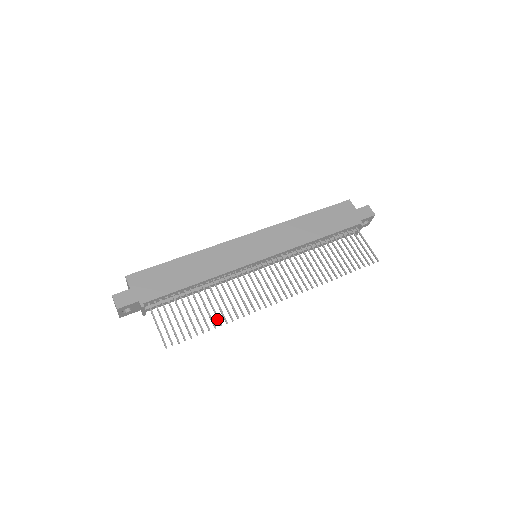
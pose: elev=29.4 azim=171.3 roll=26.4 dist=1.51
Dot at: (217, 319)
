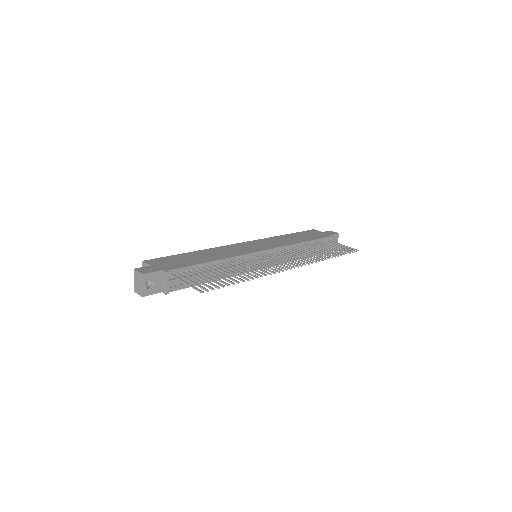
Dot at: (243, 278)
